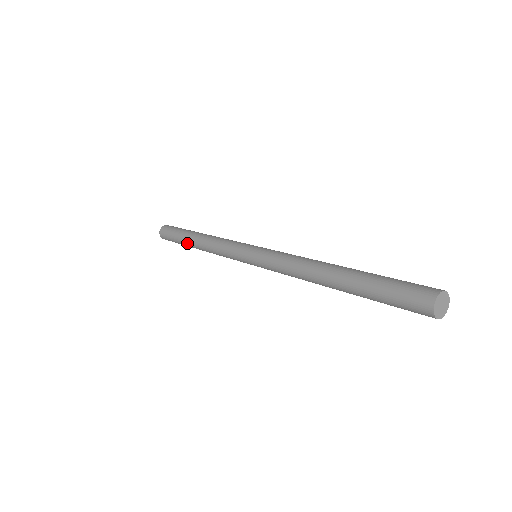
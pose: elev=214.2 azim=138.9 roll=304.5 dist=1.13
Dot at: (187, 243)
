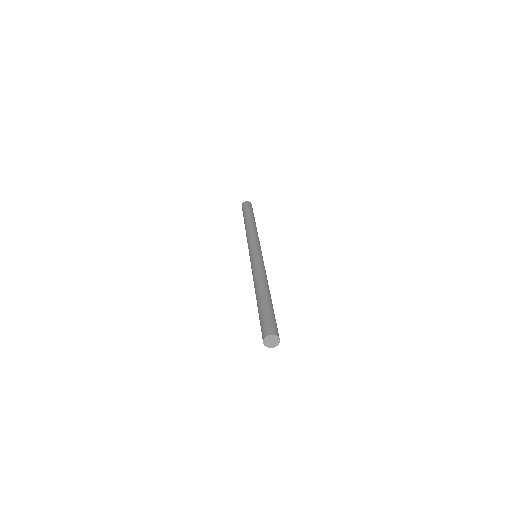
Dot at: (246, 219)
